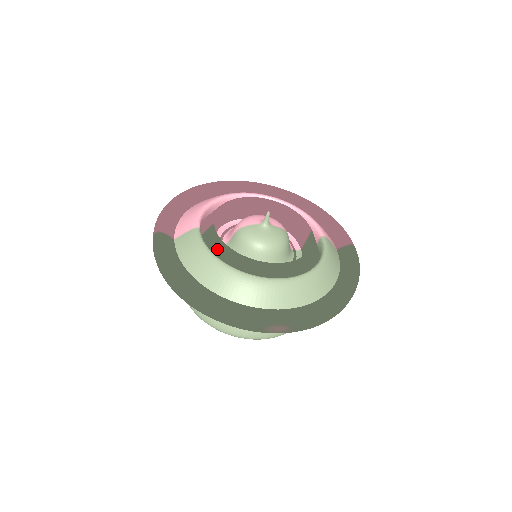
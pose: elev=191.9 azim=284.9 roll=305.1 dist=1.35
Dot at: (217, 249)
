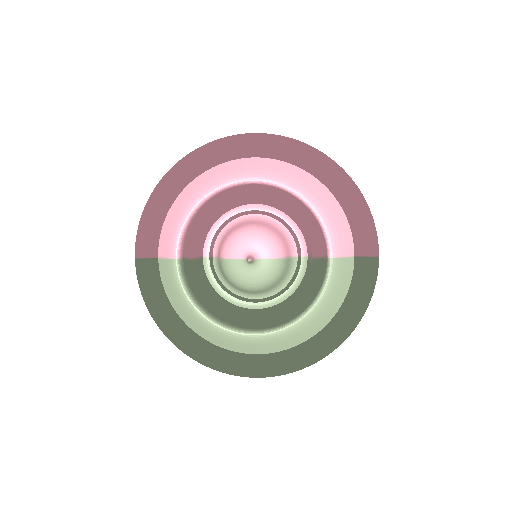
Dot at: (196, 291)
